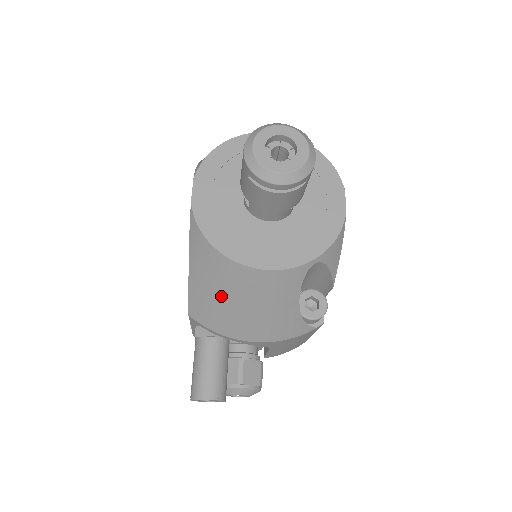
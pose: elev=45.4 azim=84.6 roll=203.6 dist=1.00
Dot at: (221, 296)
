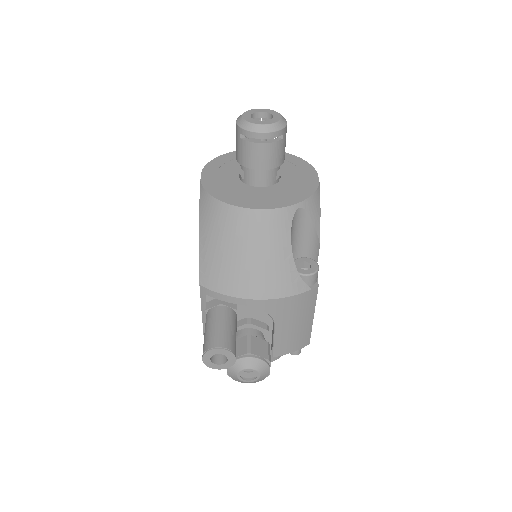
Dot at: (226, 248)
